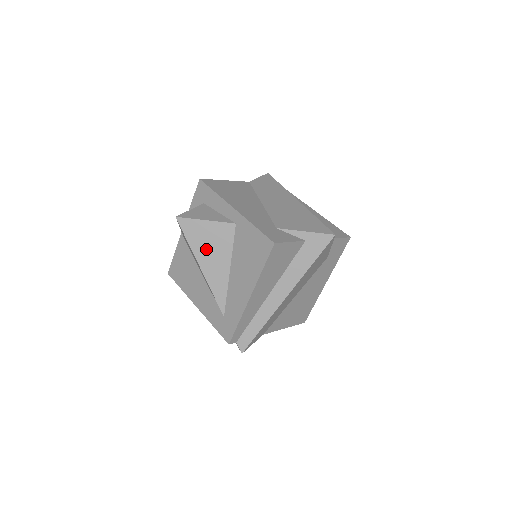
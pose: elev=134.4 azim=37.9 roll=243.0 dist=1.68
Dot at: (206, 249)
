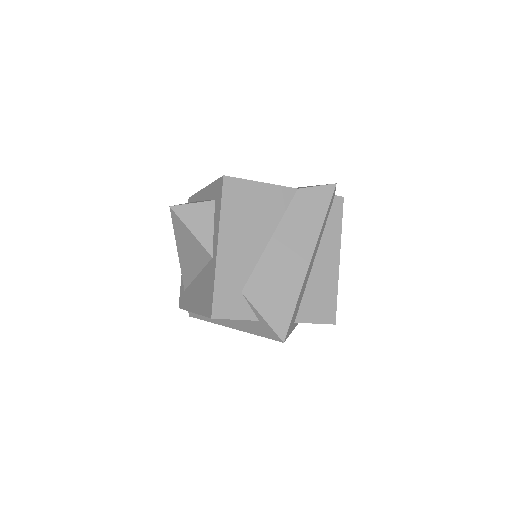
Dot at: (185, 247)
